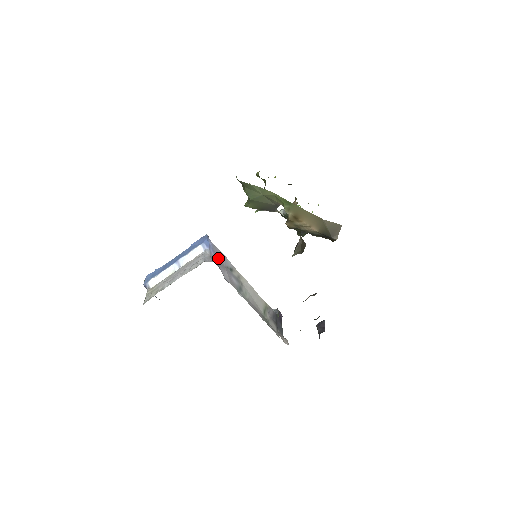
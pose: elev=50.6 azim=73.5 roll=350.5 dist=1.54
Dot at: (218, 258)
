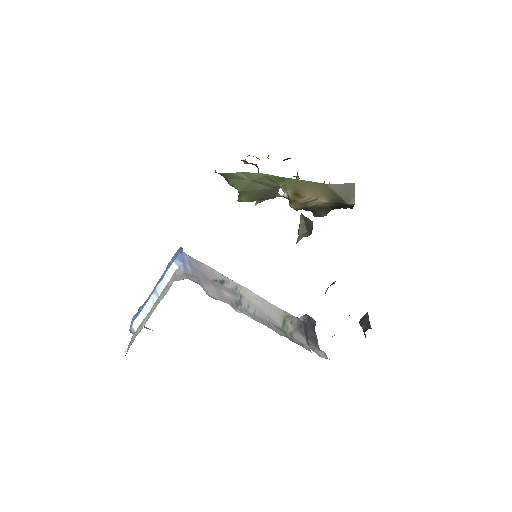
Dot at: (199, 272)
